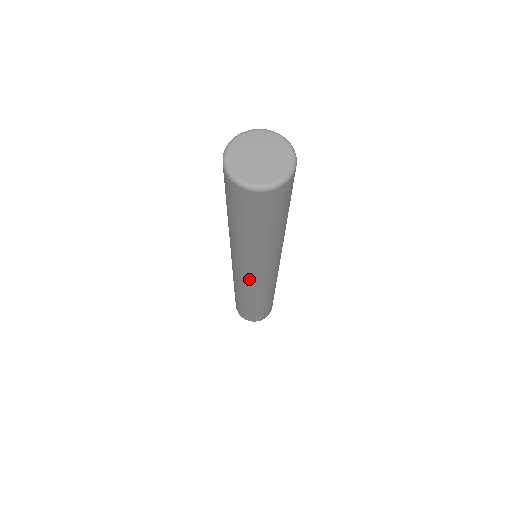
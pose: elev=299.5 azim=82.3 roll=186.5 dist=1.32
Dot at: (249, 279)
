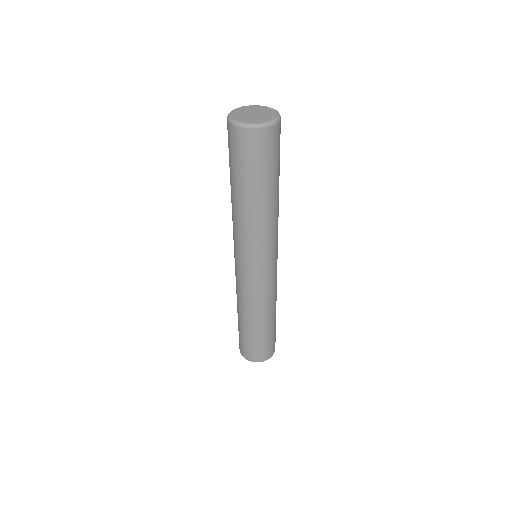
Dot at: (248, 271)
